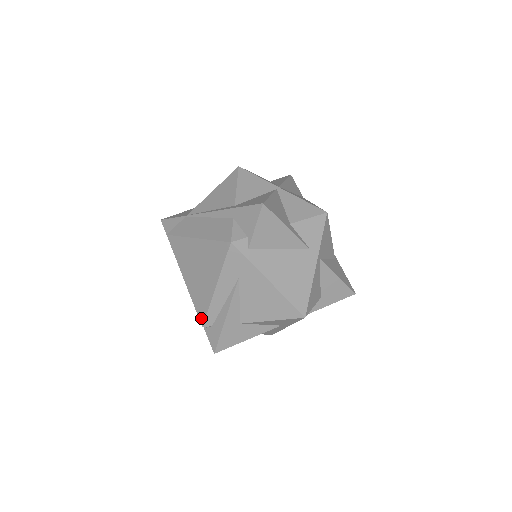
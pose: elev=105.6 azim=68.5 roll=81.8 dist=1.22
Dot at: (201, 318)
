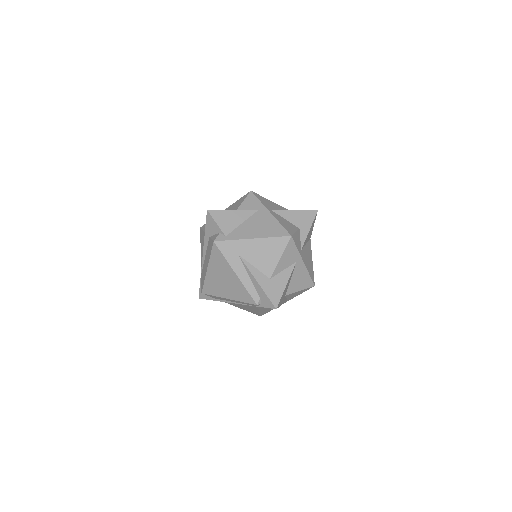
Dot at: (251, 302)
